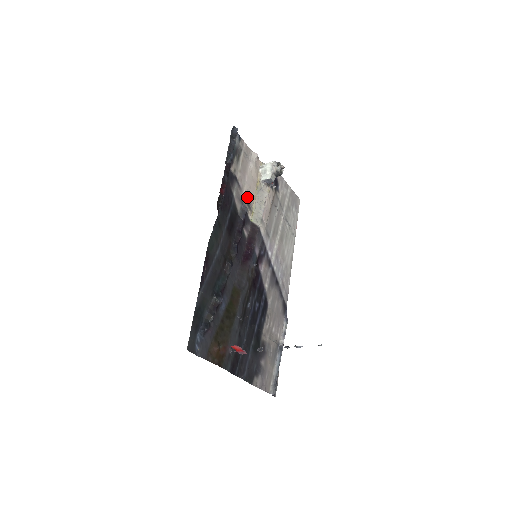
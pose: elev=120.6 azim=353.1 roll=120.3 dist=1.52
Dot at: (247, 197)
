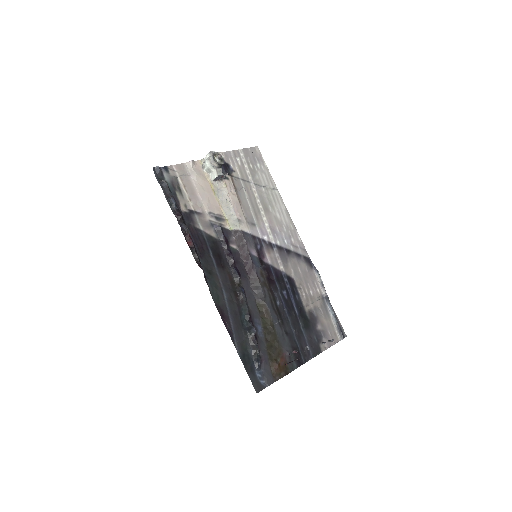
Dot at: (212, 214)
